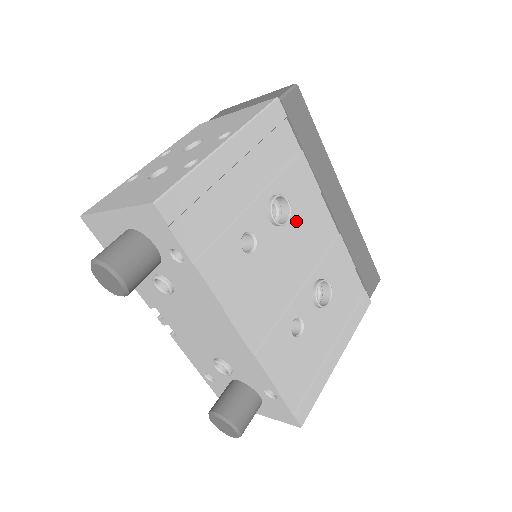
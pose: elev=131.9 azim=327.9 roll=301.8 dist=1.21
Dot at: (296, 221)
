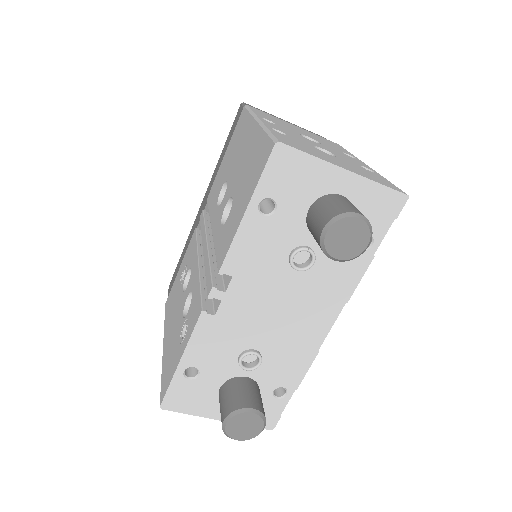
Dot at: occluded
